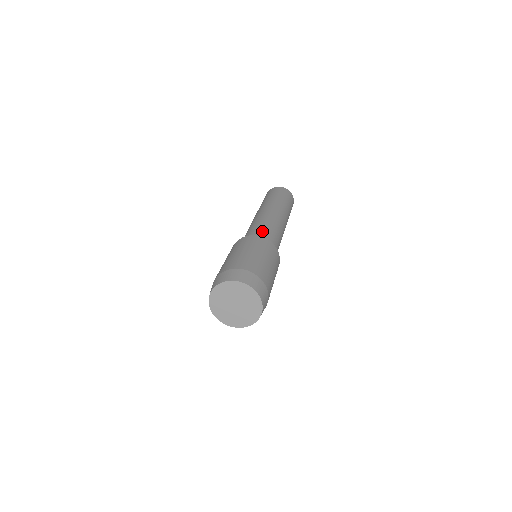
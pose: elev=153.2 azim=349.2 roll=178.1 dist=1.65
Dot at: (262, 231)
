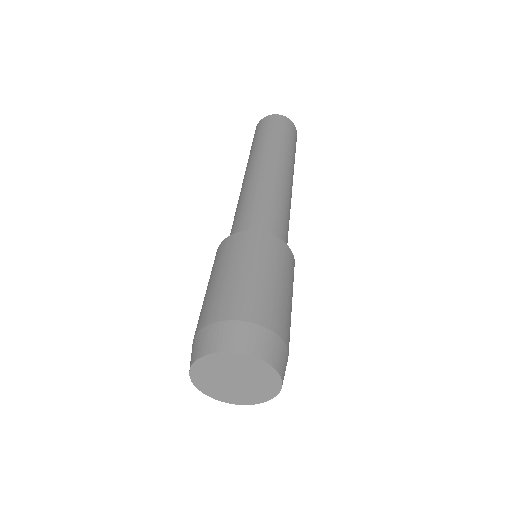
Dot at: (276, 219)
